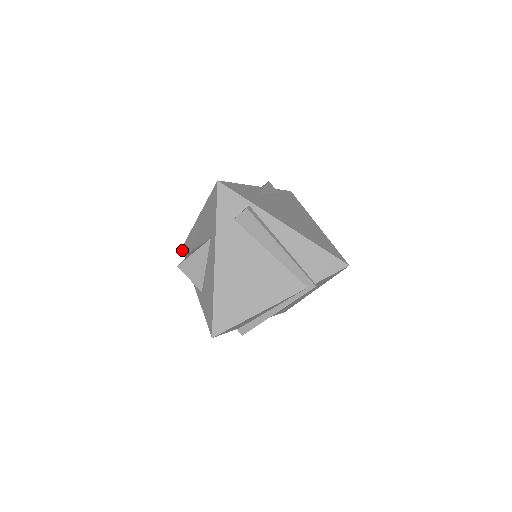
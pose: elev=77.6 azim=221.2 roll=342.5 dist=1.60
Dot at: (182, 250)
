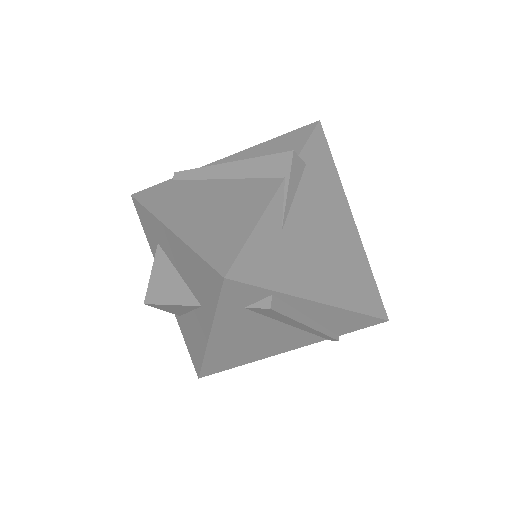
Dot at: (133, 201)
